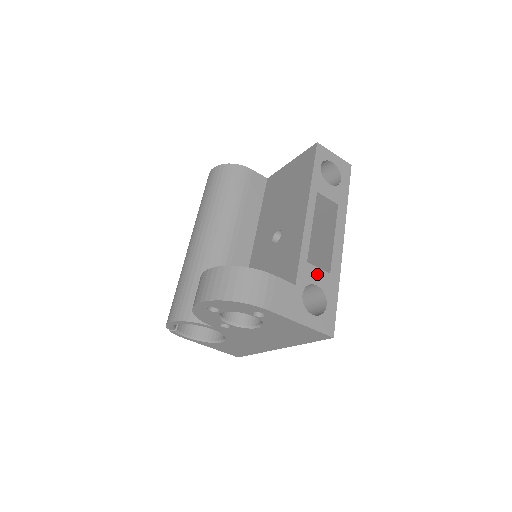
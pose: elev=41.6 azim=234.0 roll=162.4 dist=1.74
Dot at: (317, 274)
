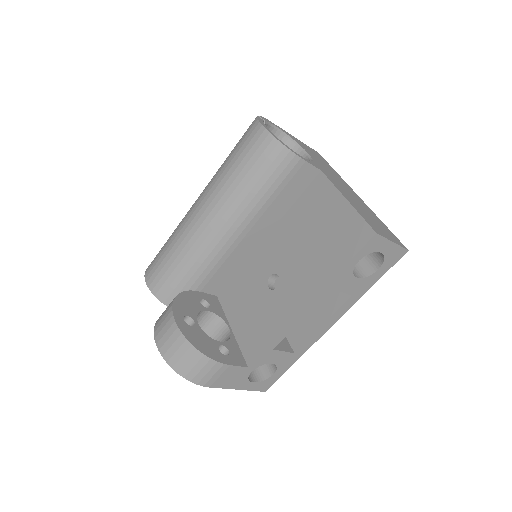
Dot at: (279, 356)
